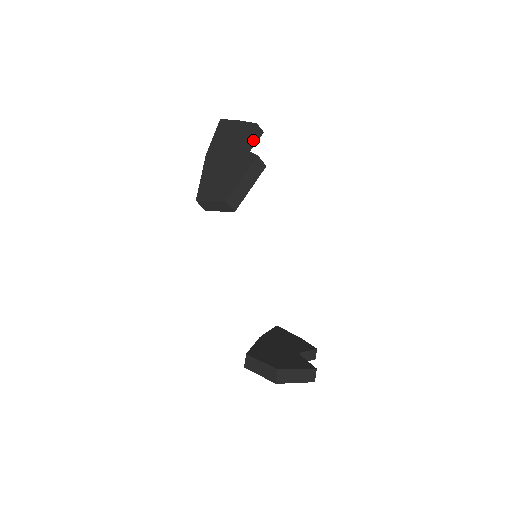
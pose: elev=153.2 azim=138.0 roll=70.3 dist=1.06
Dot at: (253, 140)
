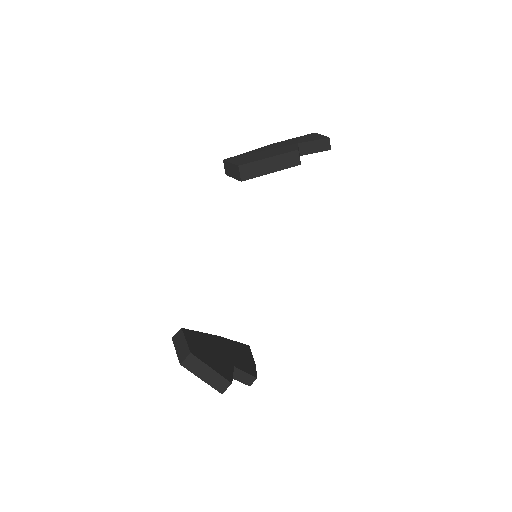
Dot at: (315, 148)
